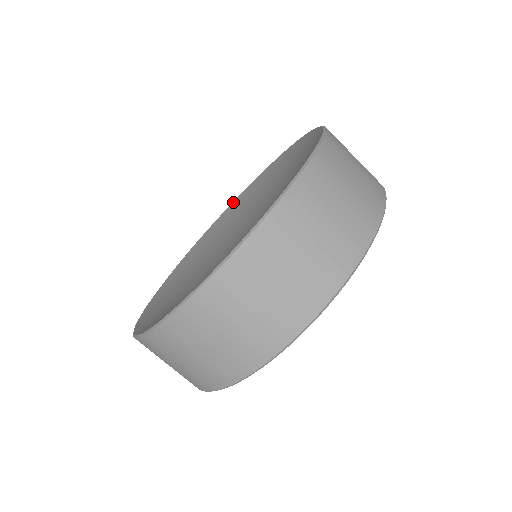
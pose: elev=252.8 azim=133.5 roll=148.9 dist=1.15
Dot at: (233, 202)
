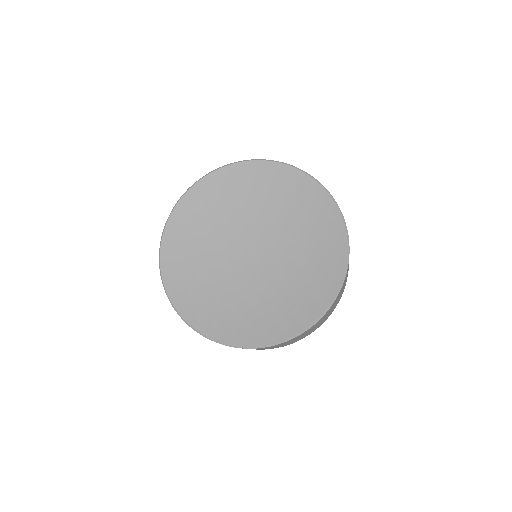
Dot at: (328, 195)
